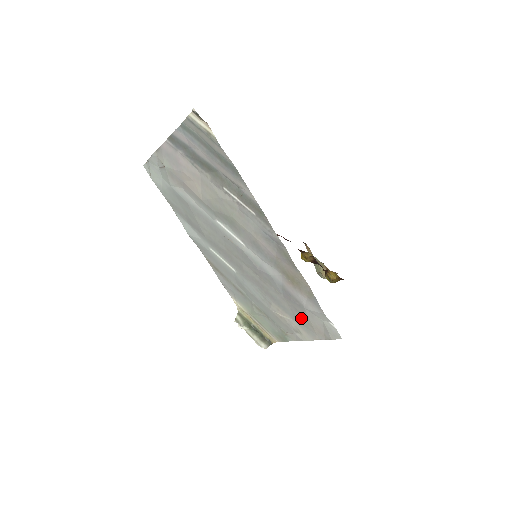
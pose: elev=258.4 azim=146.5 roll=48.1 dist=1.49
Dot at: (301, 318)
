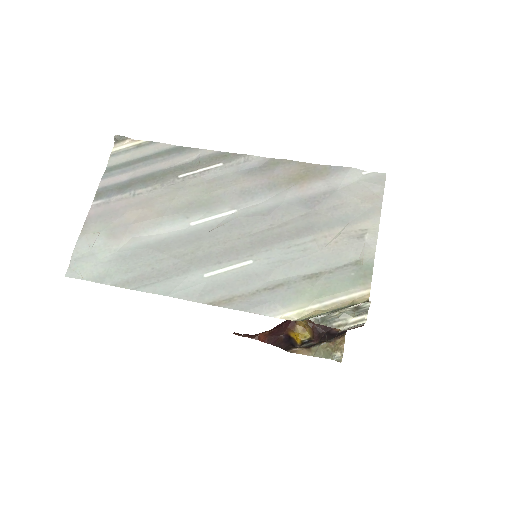
Dot at: (347, 210)
